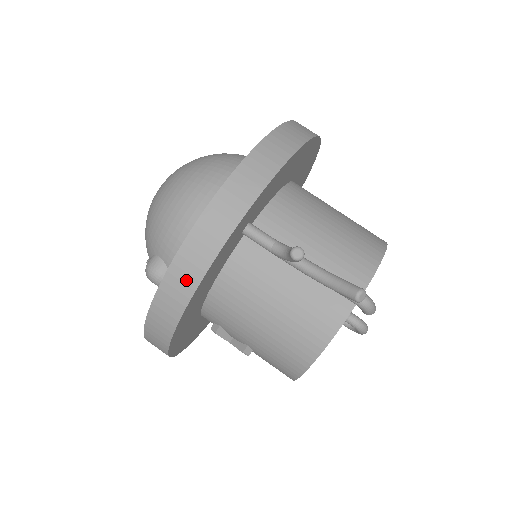
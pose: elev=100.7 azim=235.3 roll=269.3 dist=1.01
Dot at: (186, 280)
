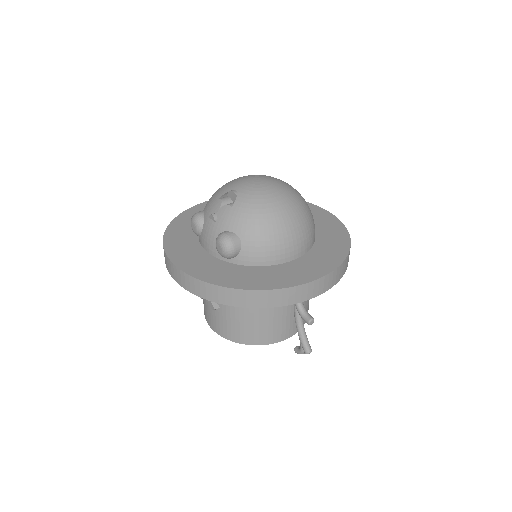
Dot at: (270, 301)
